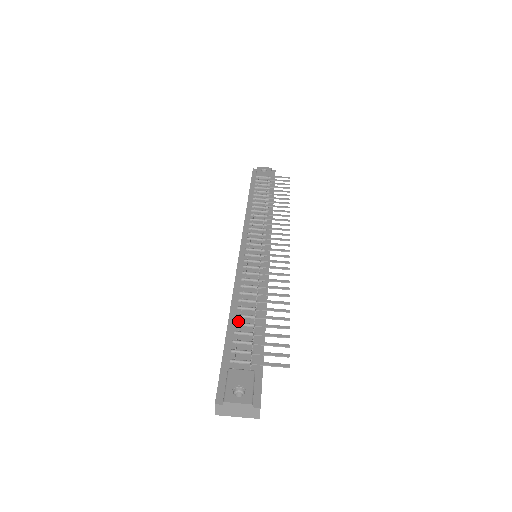
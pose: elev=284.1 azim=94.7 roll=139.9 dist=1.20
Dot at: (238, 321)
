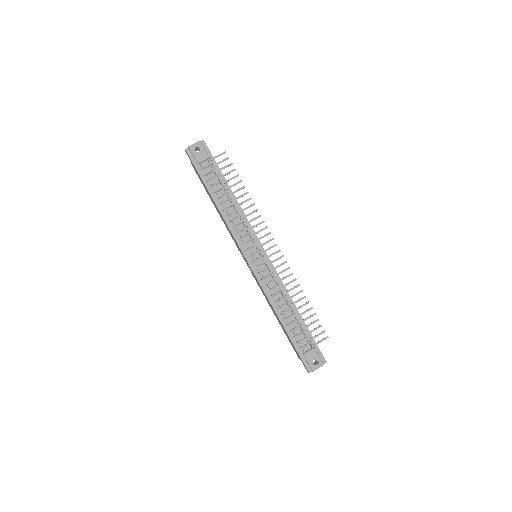
Dot at: (287, 322)
